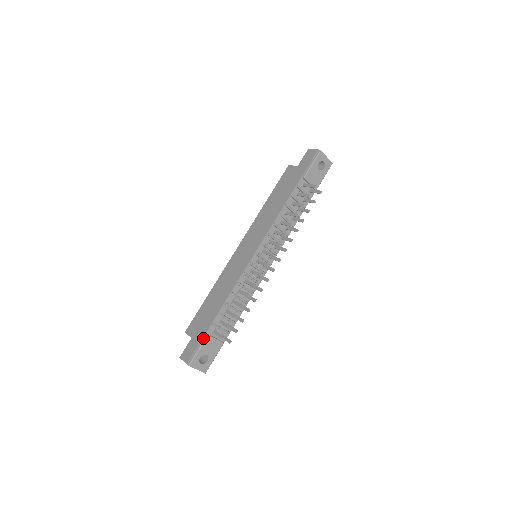
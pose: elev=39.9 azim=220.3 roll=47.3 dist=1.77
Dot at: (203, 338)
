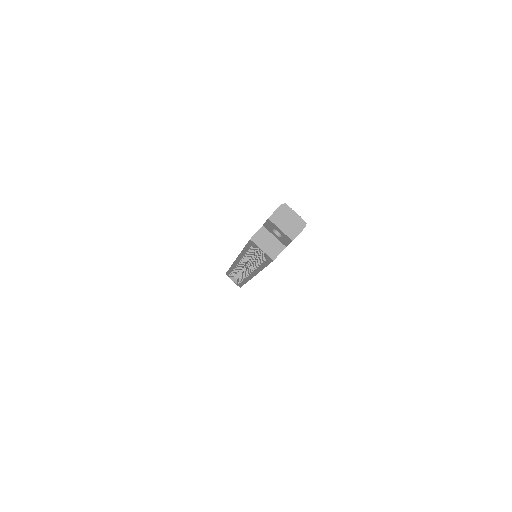
Dot at: occluded
